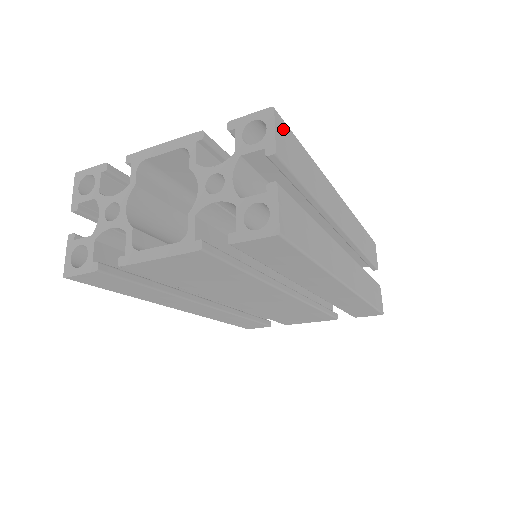
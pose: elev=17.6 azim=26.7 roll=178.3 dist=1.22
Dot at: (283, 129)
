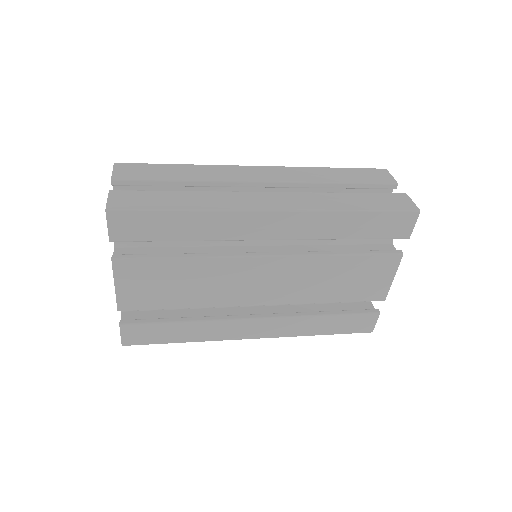
Dot at: (128, 167)
